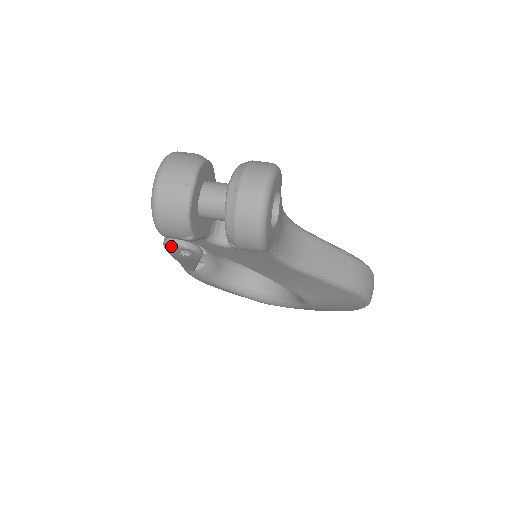
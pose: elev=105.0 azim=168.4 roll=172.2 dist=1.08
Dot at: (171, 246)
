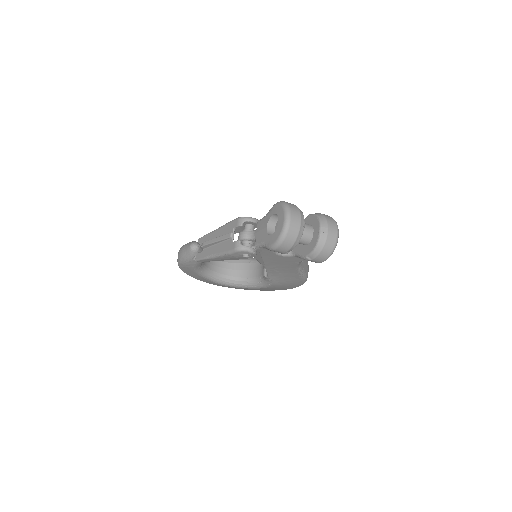
Dot at: (244, 251)
